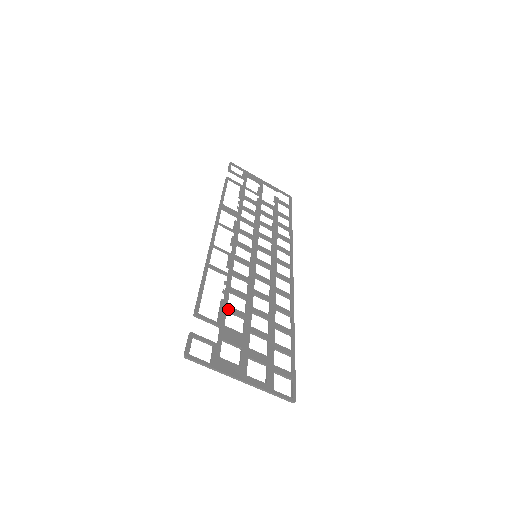
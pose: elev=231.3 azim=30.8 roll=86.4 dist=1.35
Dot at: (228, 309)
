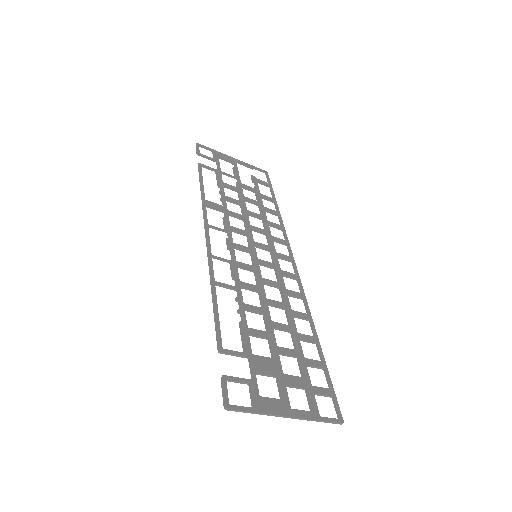
Dot at: (250, 332)
